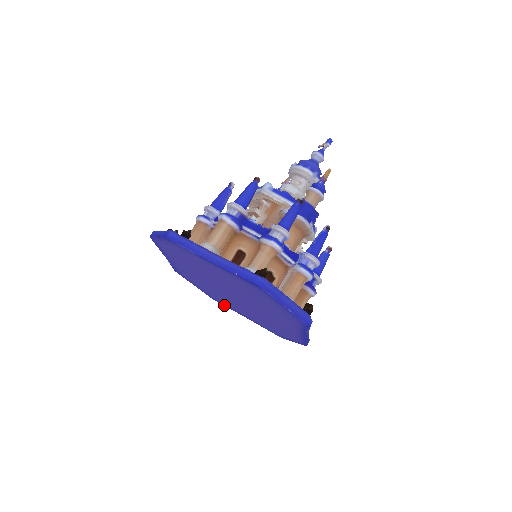
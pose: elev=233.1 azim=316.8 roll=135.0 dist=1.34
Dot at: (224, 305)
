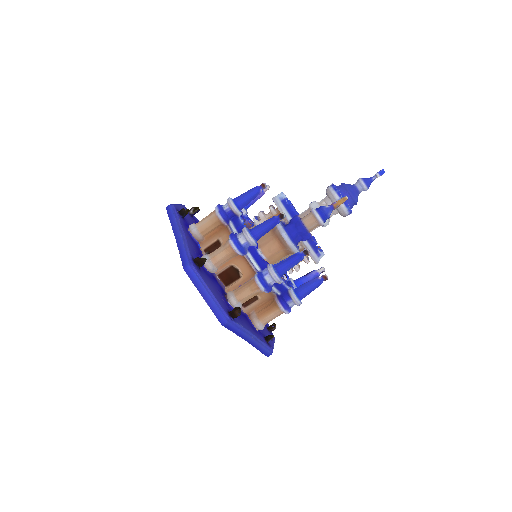
Dot at: occluded
